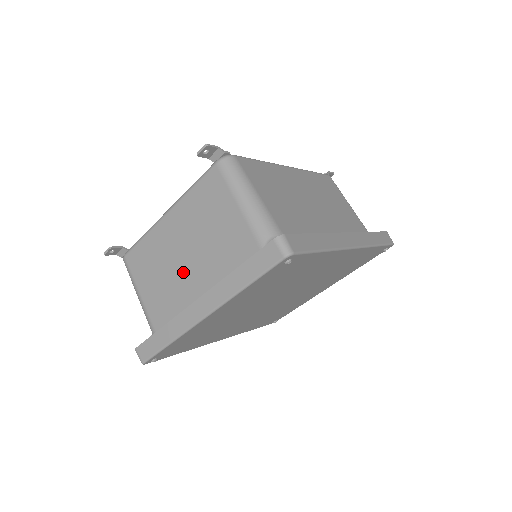
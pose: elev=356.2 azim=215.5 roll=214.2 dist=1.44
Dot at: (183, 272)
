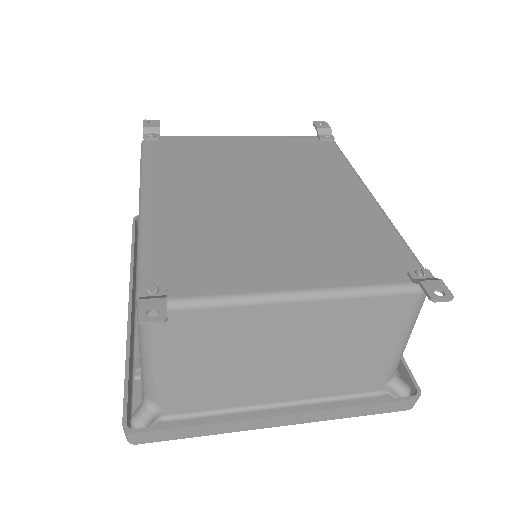
Dot at: (270, 369)
